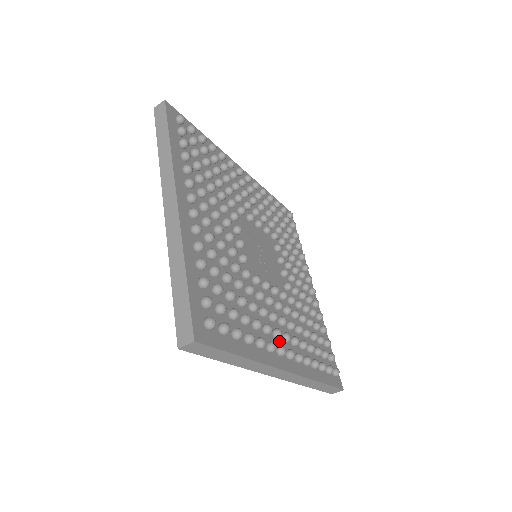
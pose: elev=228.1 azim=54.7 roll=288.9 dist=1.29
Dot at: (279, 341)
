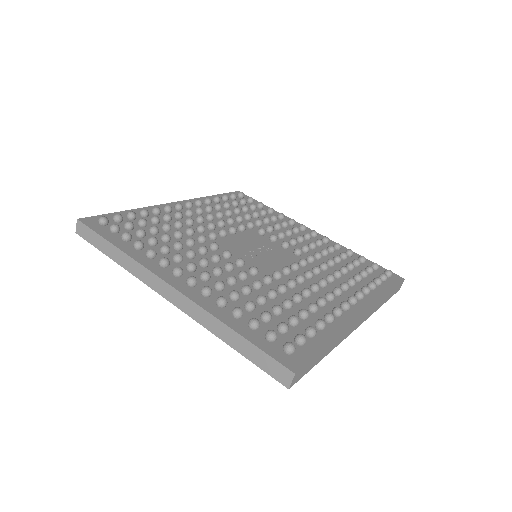
Dot at: (192, 275)
